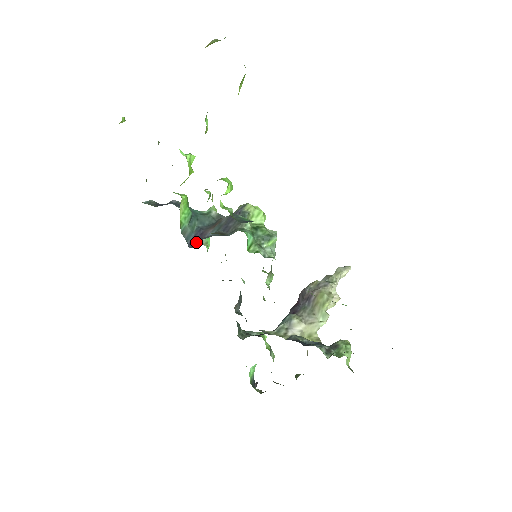
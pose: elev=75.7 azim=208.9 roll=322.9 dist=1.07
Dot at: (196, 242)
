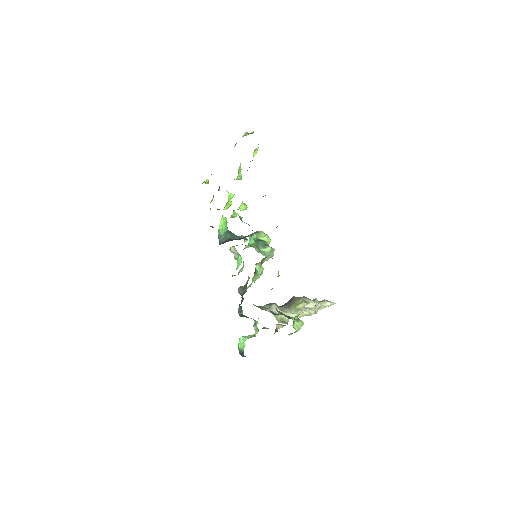
Dot at: occluded
